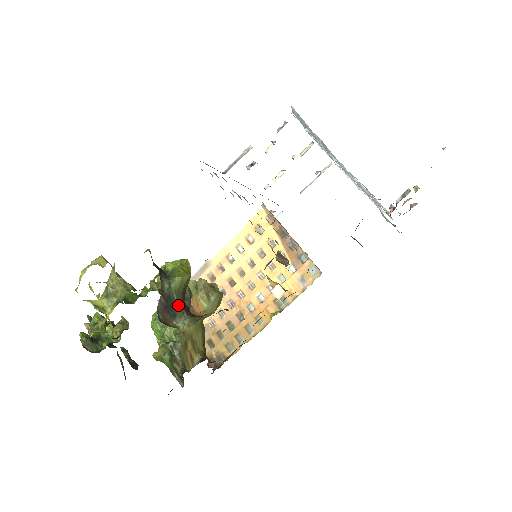
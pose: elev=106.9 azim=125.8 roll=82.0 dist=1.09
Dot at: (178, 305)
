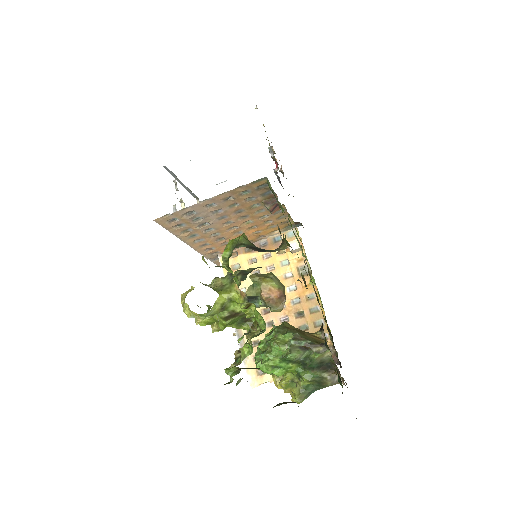
Dot at: occluded
